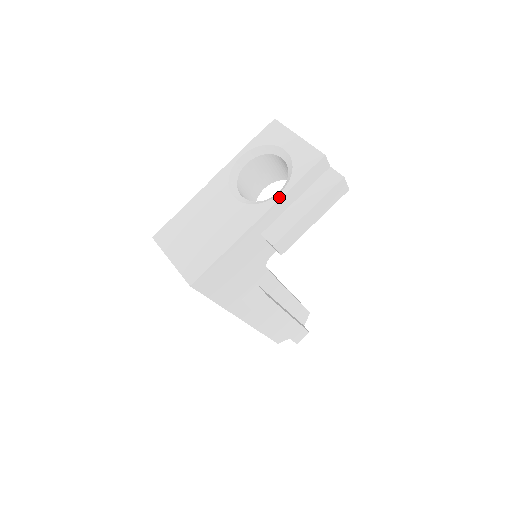
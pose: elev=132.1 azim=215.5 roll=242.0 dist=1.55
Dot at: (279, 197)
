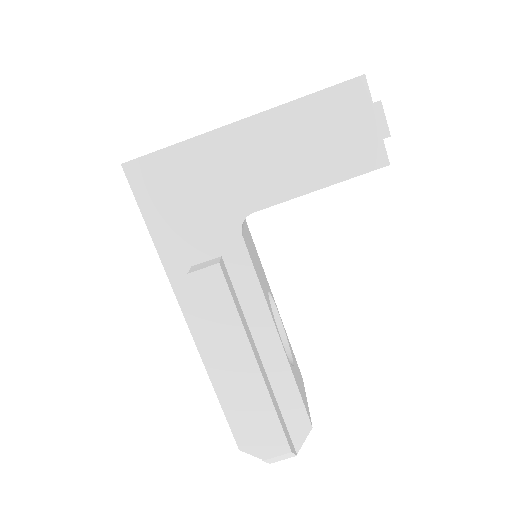
Dot at: occluded
